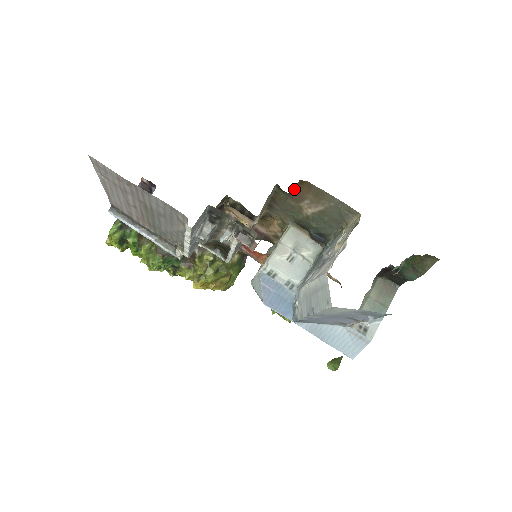
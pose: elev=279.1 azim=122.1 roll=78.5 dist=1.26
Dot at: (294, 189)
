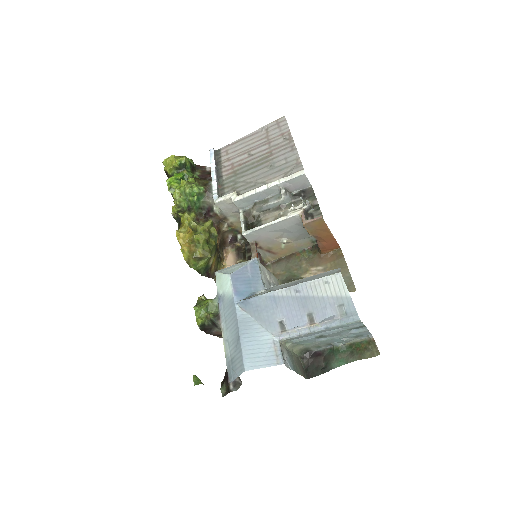
Dot at: (326, 252)
